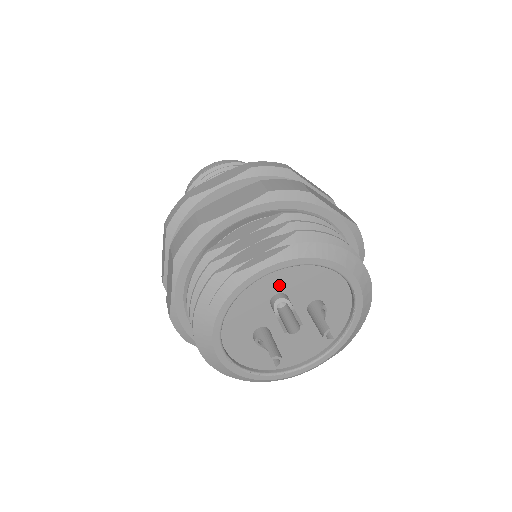
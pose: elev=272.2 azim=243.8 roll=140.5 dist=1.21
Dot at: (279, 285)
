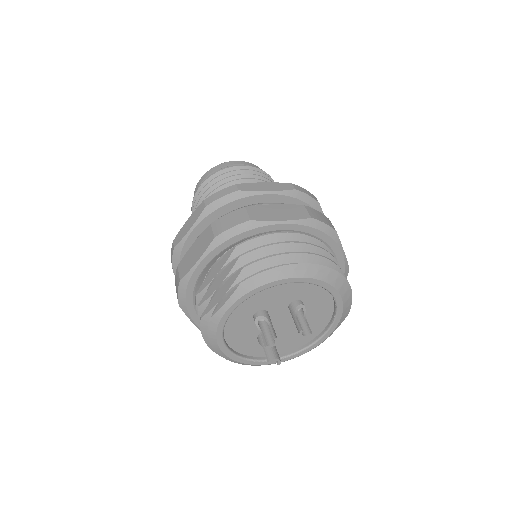
Dot at: (252, 308)
